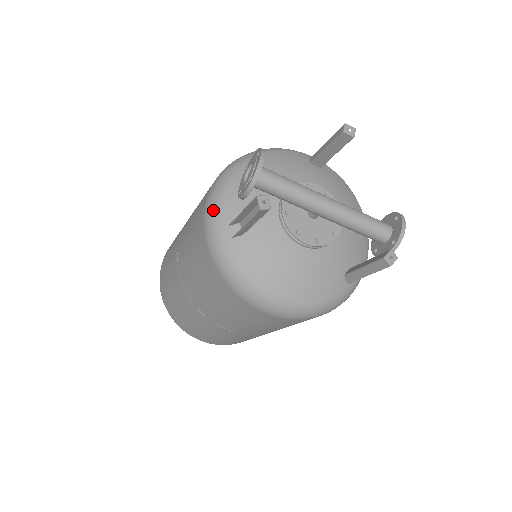
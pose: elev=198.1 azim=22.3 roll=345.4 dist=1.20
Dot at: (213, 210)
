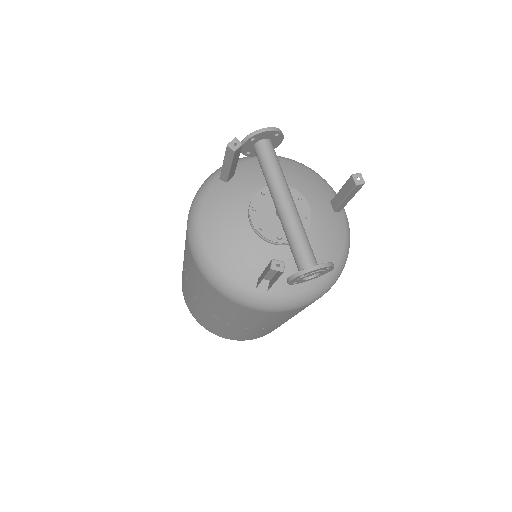
Dot at: occluded
